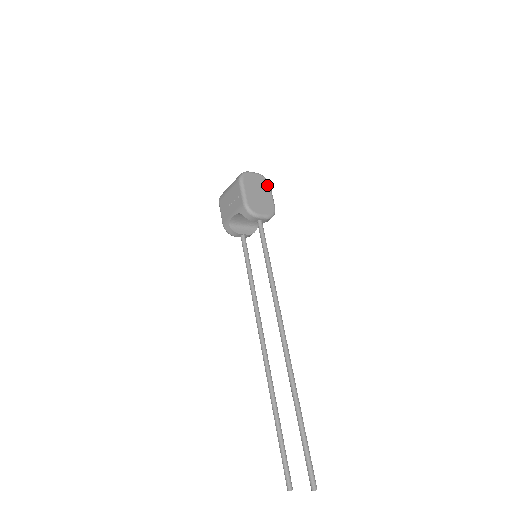
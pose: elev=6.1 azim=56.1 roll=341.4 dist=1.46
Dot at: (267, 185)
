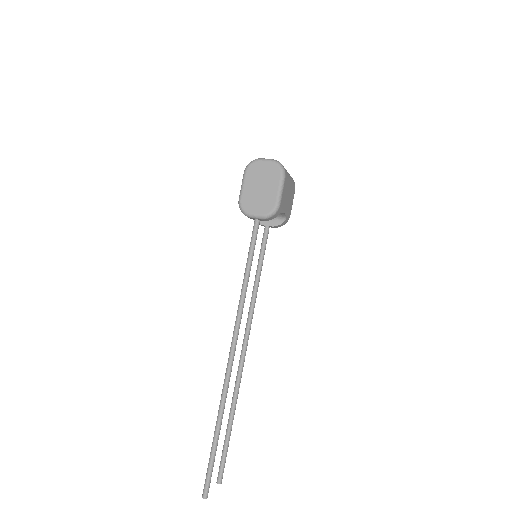
Dot at: (278, 175)
